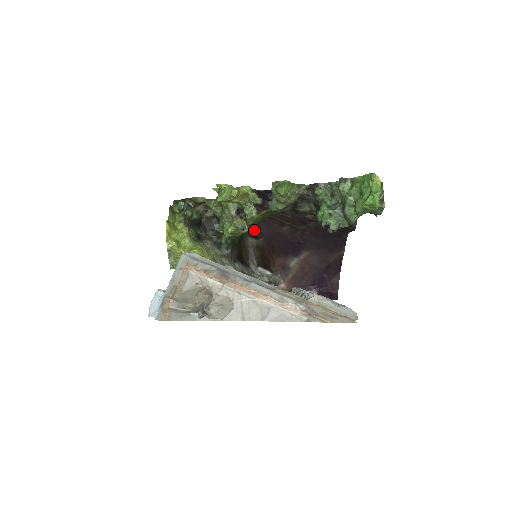
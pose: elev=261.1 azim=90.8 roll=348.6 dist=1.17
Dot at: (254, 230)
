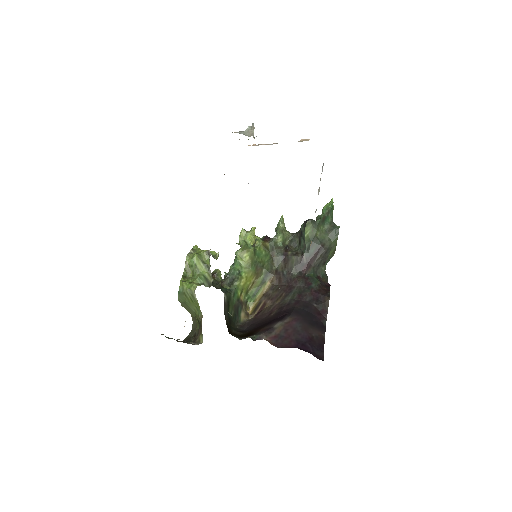
Dot at: (243, 330)
